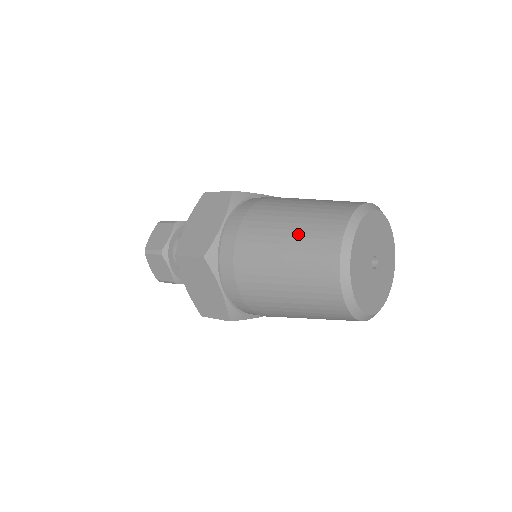
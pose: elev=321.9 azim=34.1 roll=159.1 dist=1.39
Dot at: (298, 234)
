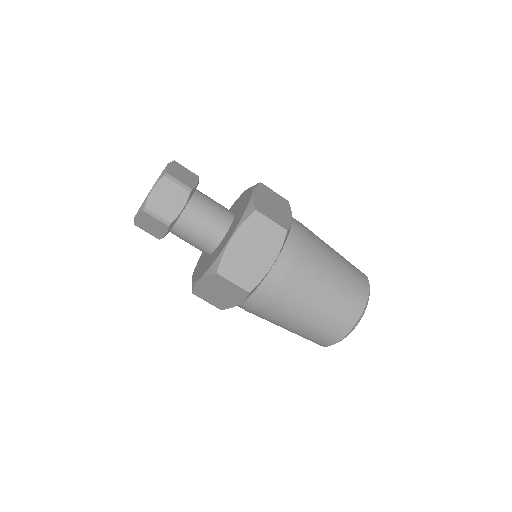
Dot at: (329, 306)
